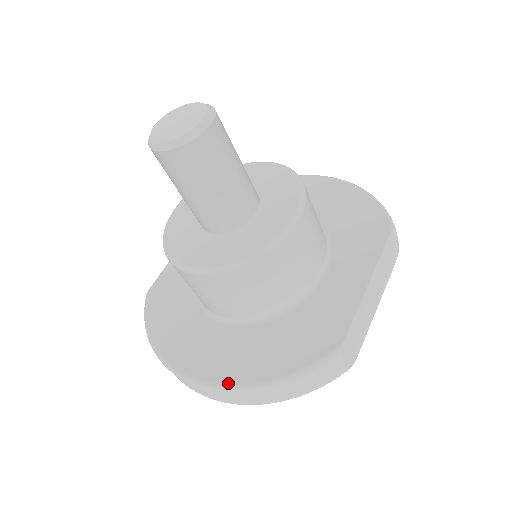
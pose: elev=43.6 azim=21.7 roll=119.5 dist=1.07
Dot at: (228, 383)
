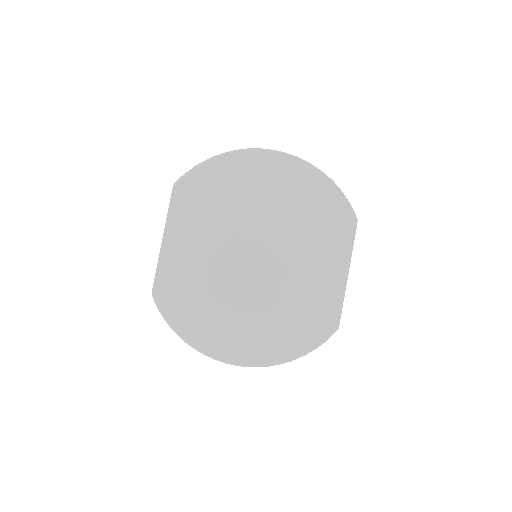
Dot at: (267, 363)
